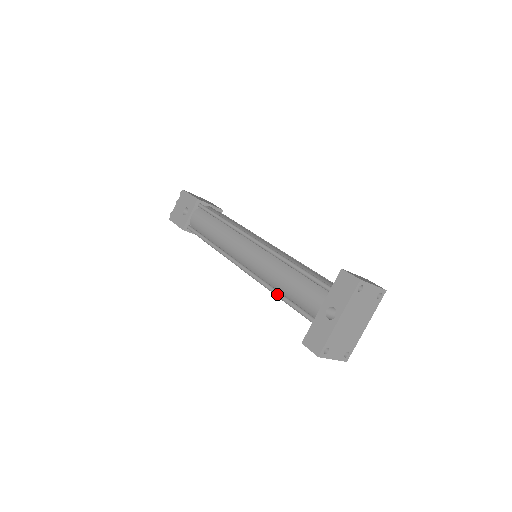
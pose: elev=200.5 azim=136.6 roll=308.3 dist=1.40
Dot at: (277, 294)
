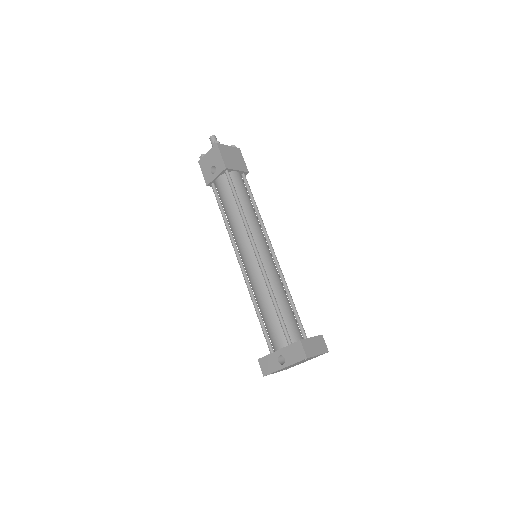
Dot at: (256, 312)
